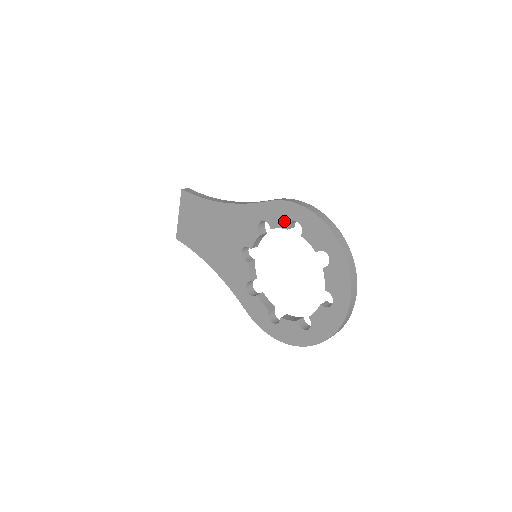
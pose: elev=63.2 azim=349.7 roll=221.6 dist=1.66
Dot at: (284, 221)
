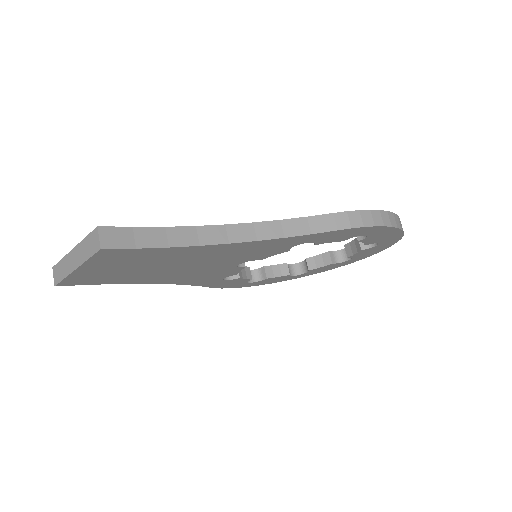
Dot at: (345, 238)
